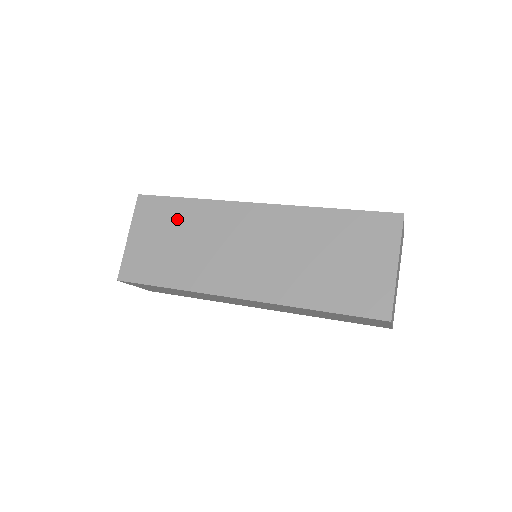
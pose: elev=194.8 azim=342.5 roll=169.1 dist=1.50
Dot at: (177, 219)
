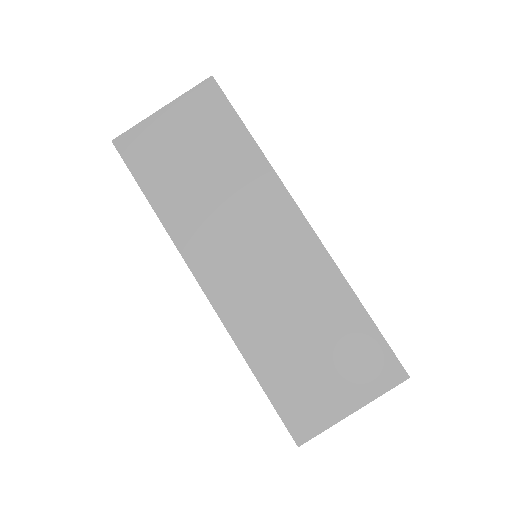
Dot at: (222, 147)
